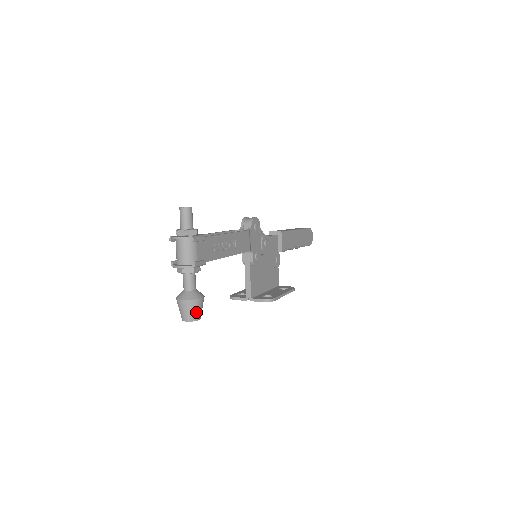
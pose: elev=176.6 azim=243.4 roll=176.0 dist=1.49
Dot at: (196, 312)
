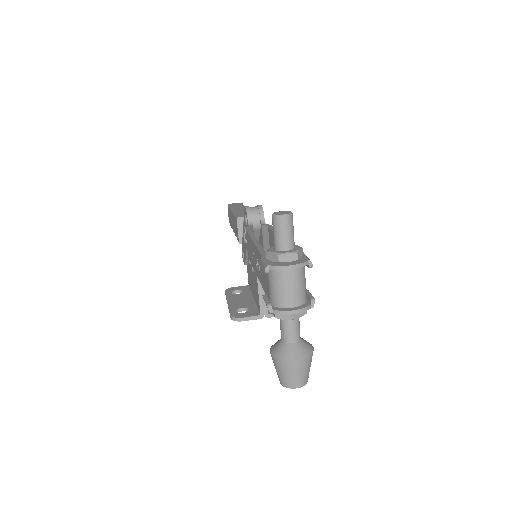
Dot at: (309, 370)
